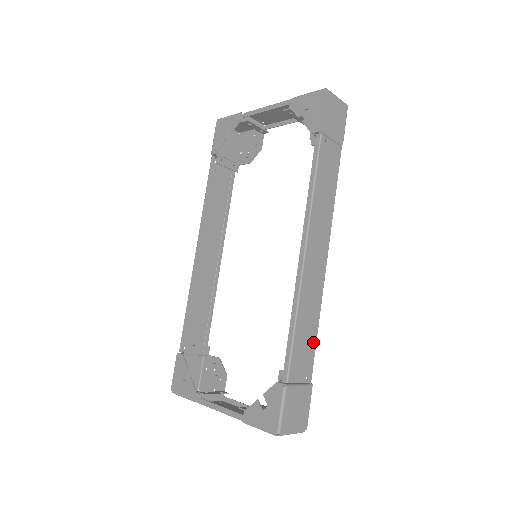
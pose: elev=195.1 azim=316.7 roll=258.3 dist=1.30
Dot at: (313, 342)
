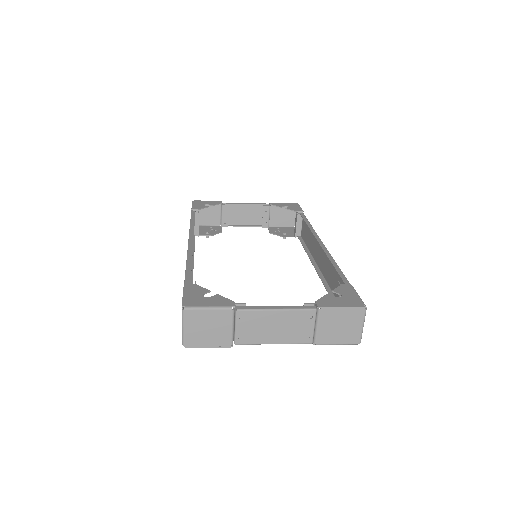
Dot at: occluded
